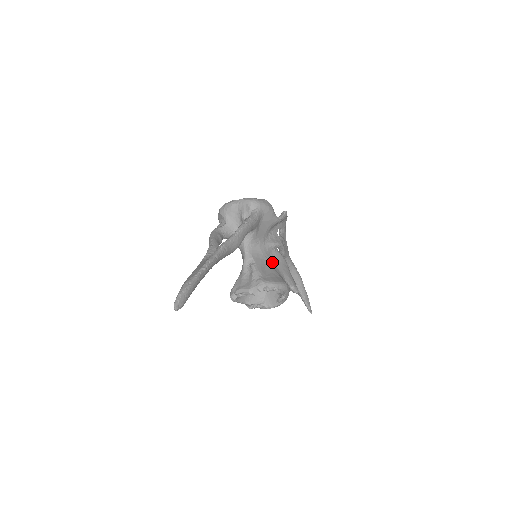
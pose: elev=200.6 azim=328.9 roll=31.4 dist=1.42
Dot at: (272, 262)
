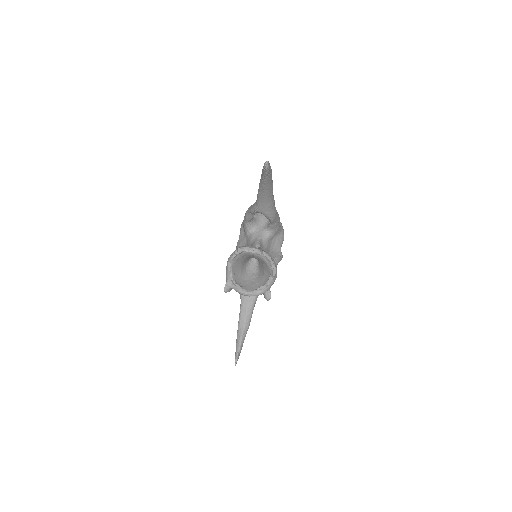
Dot at: occluded
